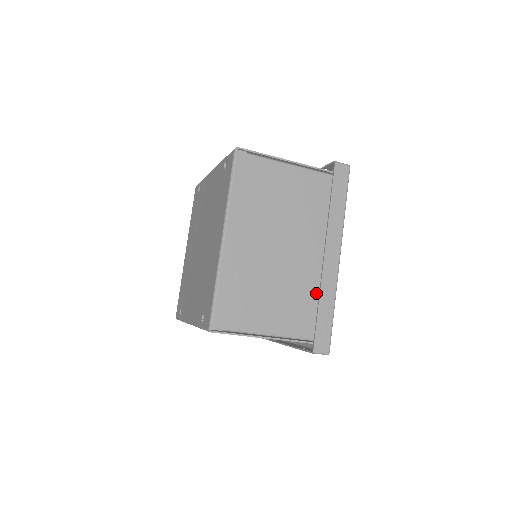
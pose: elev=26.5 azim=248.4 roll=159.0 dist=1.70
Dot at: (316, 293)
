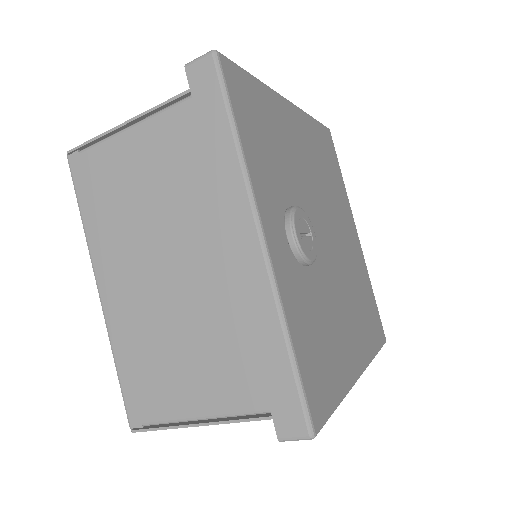
Dot at: occluded
